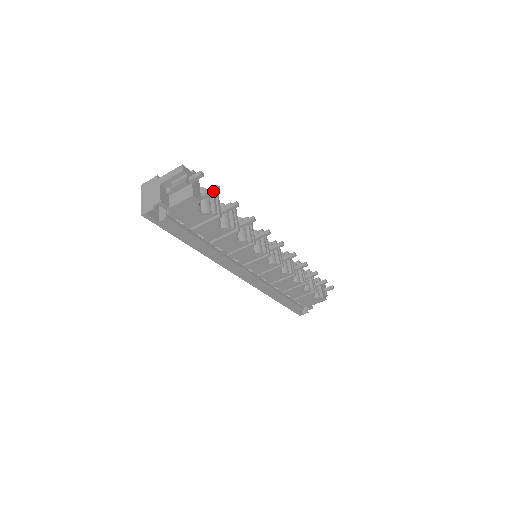
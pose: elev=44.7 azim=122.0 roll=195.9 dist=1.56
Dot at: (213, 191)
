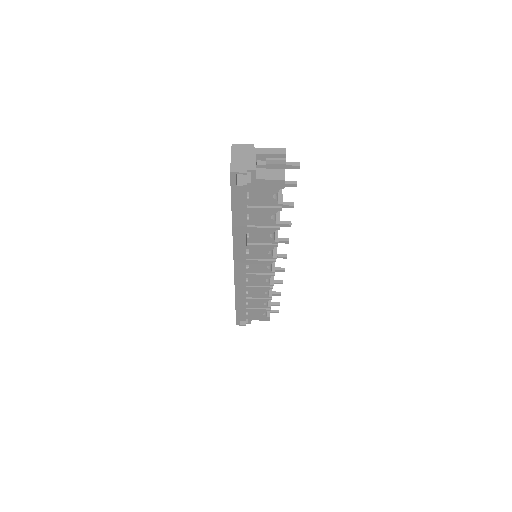
Dot at: (291, 184)
